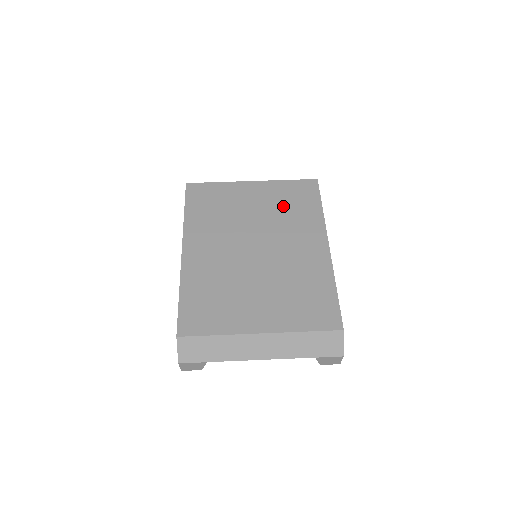
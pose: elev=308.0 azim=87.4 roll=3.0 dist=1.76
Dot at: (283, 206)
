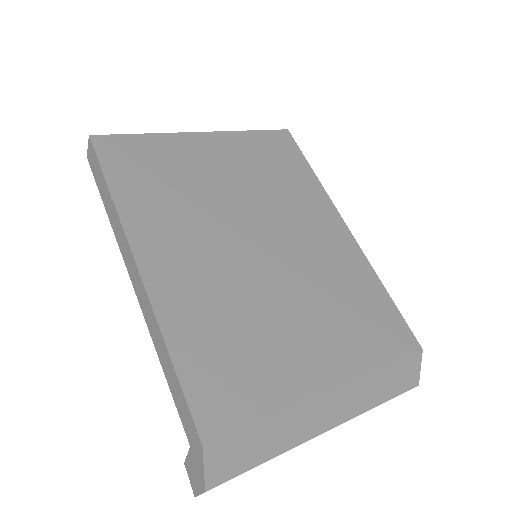
Dot at: (264, 171)
